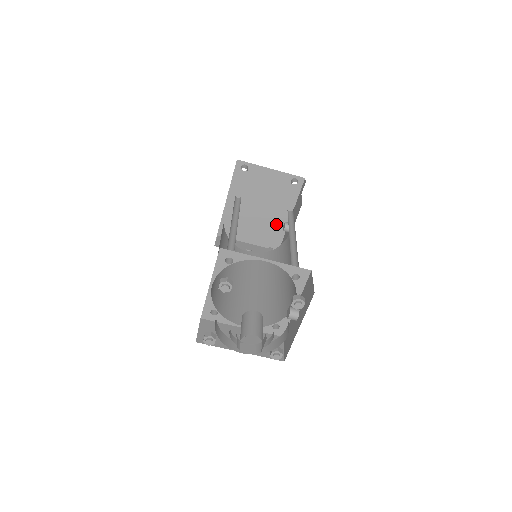
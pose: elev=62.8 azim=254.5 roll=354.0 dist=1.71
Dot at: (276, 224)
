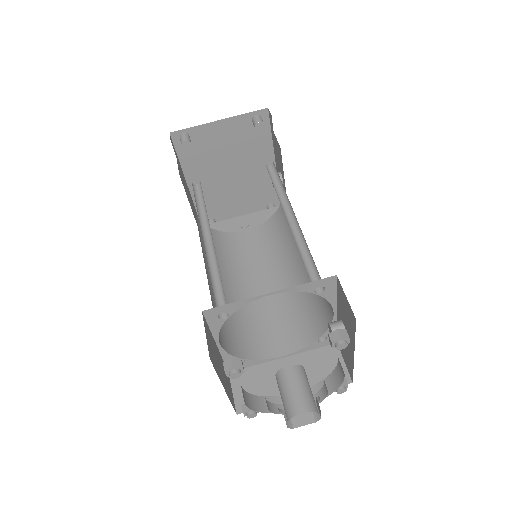
Dot at: (261, 177)
